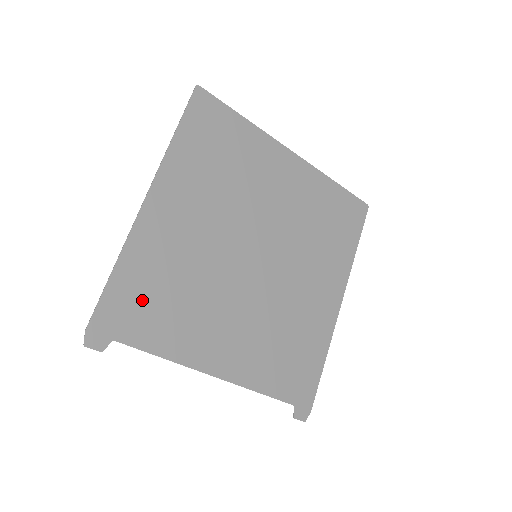
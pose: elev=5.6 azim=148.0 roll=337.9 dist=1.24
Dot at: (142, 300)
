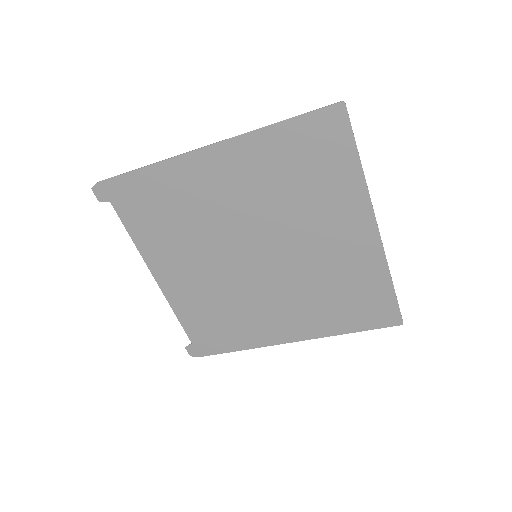
Dot at: (147, 201)
